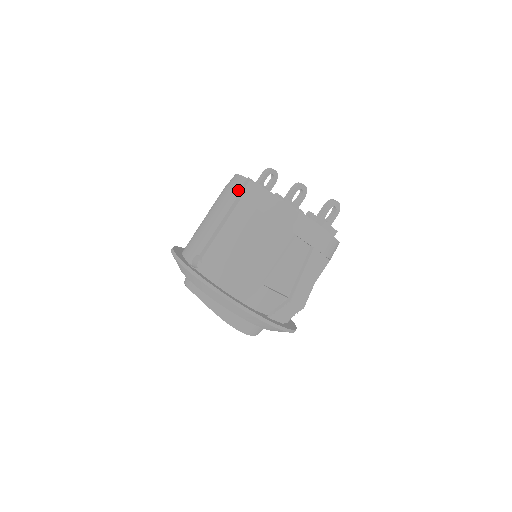
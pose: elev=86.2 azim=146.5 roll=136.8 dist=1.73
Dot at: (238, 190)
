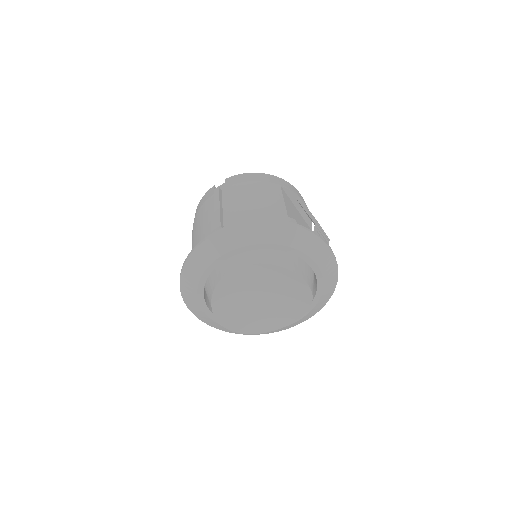
Dot at: (213, 192)
